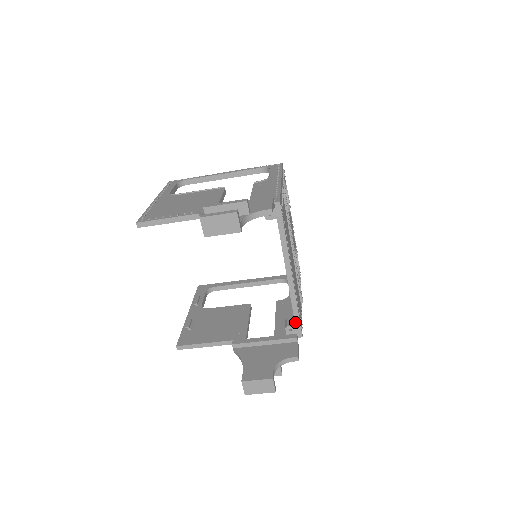
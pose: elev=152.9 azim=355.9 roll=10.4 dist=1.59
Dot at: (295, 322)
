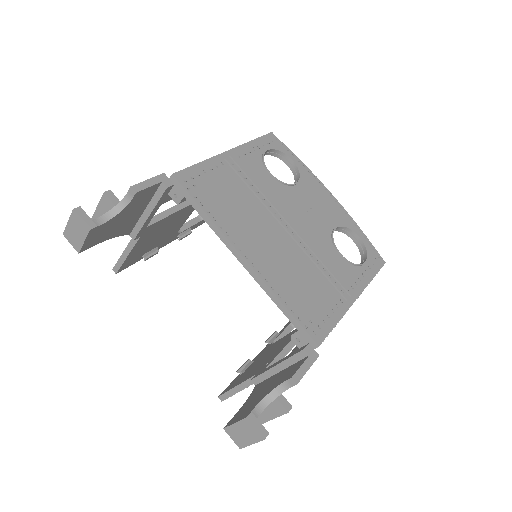
Dot at: (295, 326)
